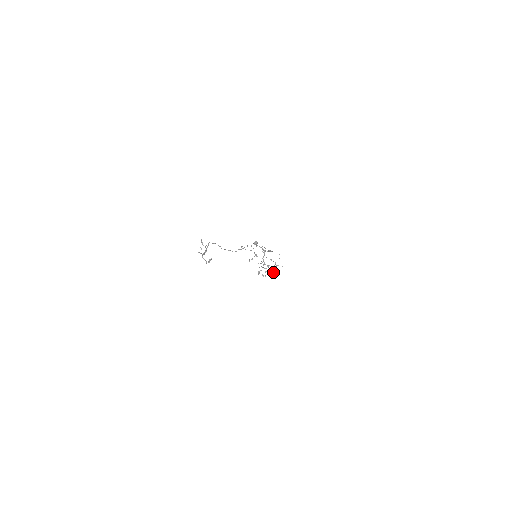
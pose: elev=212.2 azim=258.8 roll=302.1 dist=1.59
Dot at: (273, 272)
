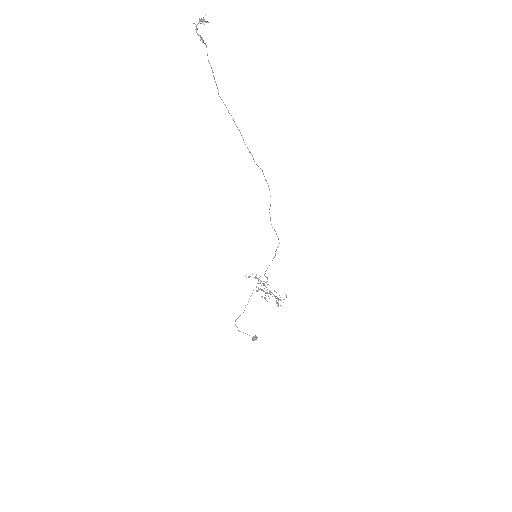
Dot at: (277, 302)
